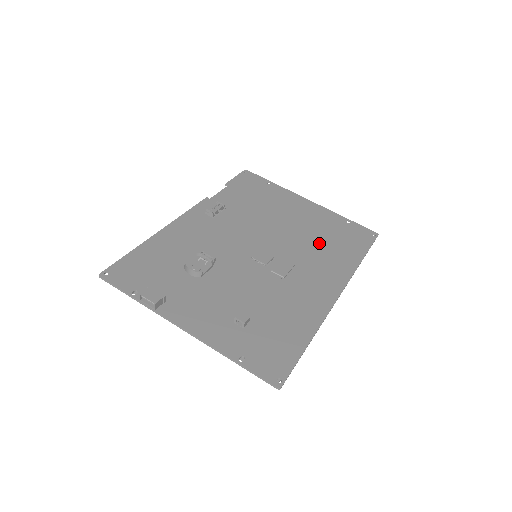
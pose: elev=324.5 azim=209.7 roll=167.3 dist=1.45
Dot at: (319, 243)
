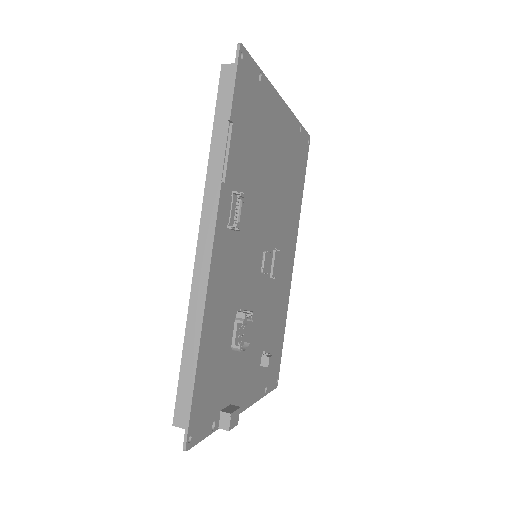
Dot at: (288, 194)
